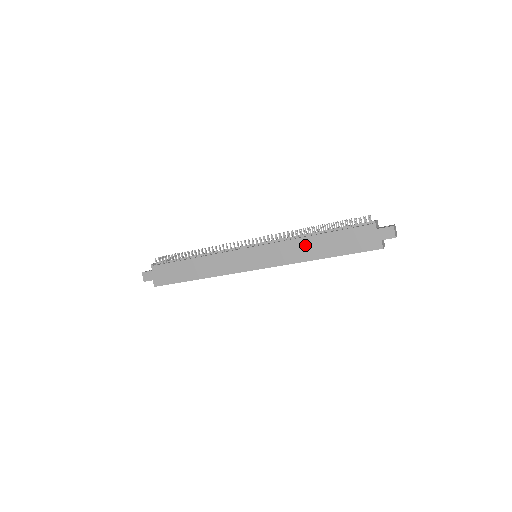
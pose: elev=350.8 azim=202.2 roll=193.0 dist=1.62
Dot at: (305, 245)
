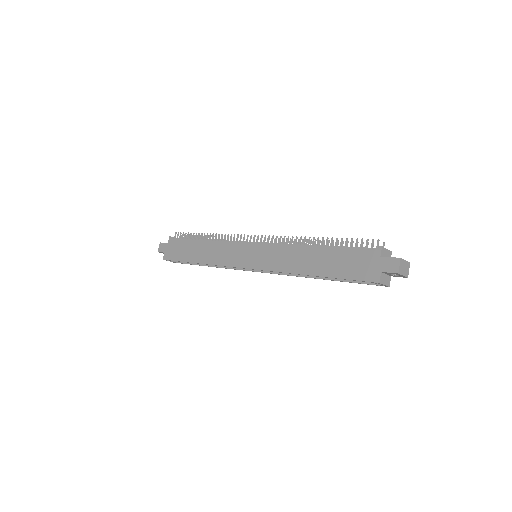
Dot at: (301, 255)
